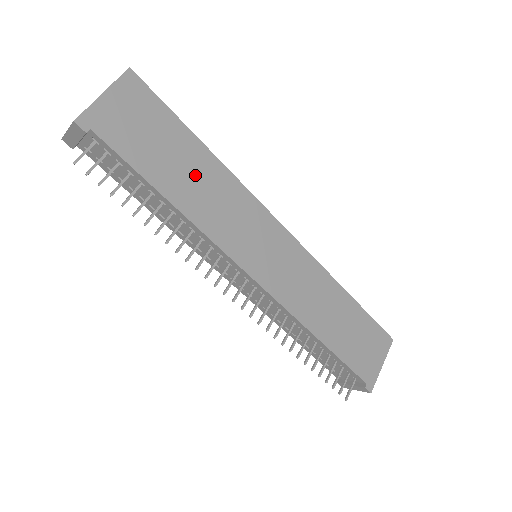
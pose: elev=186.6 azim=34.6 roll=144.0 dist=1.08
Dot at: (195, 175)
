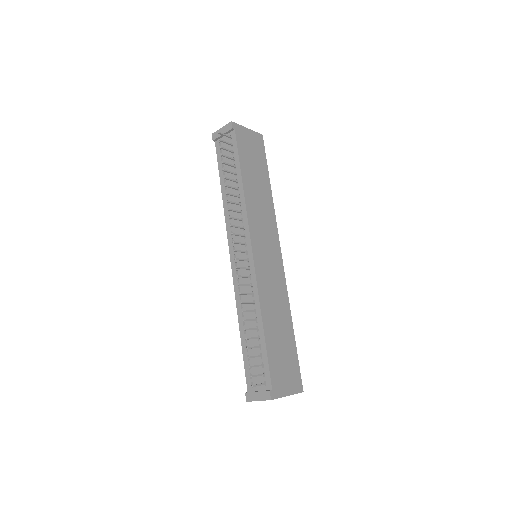
Dot at: (259, 187)
